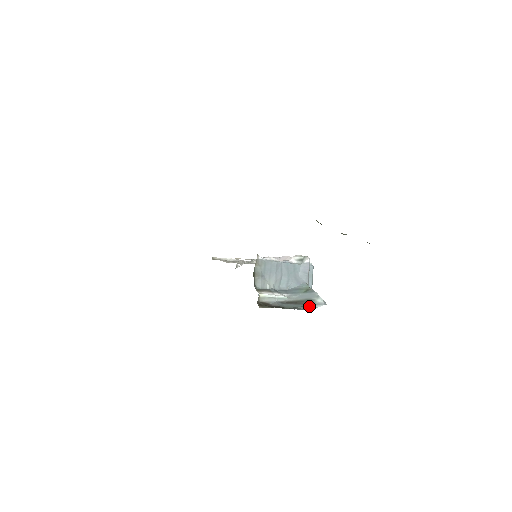
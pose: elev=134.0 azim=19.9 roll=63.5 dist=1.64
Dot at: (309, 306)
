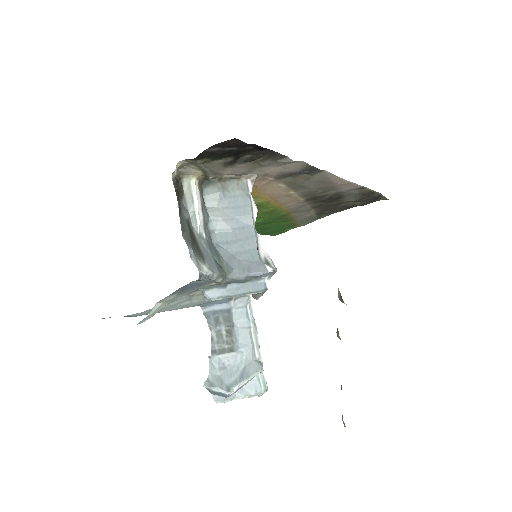
Dot at: (191, 244)
